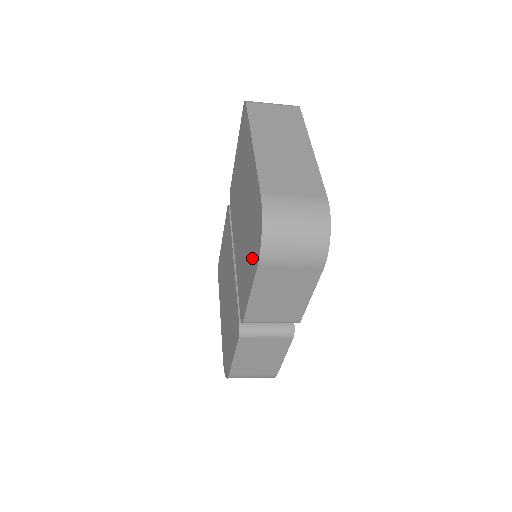
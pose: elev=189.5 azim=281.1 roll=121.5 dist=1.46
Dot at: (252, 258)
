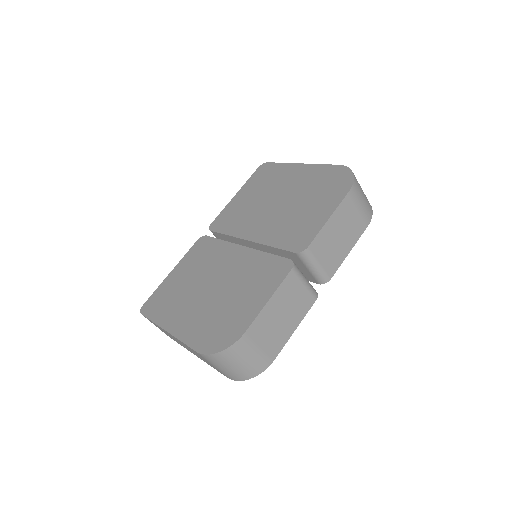
Dot at: (329, 198)
